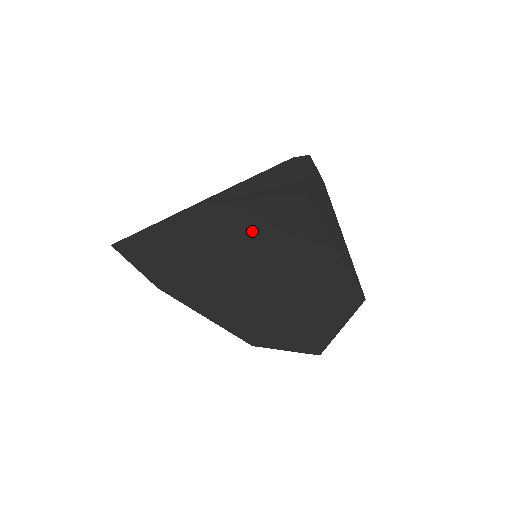
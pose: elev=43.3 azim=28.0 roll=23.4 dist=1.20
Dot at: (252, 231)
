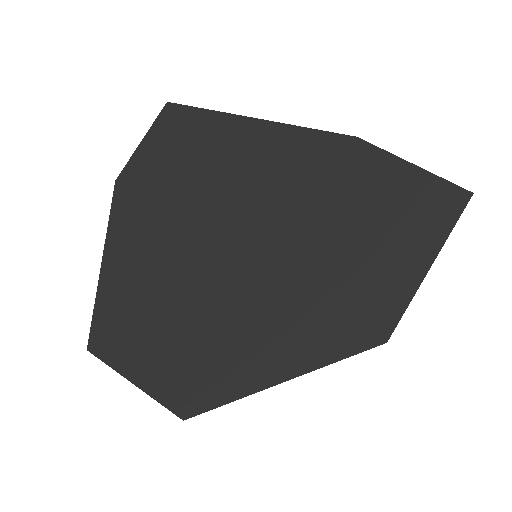
Dot at: (373, 193)
